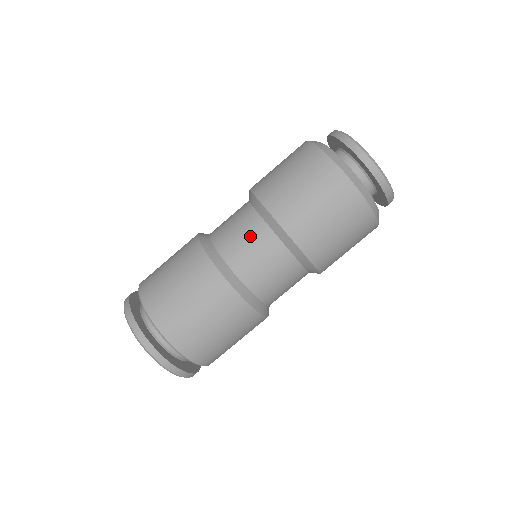
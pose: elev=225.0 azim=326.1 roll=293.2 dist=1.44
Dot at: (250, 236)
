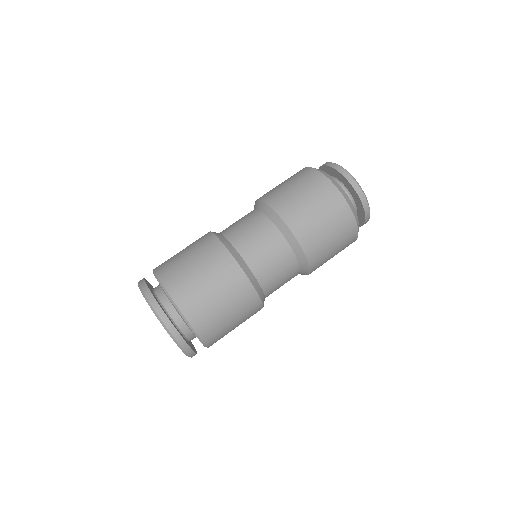
Dot at: (256, 228)
